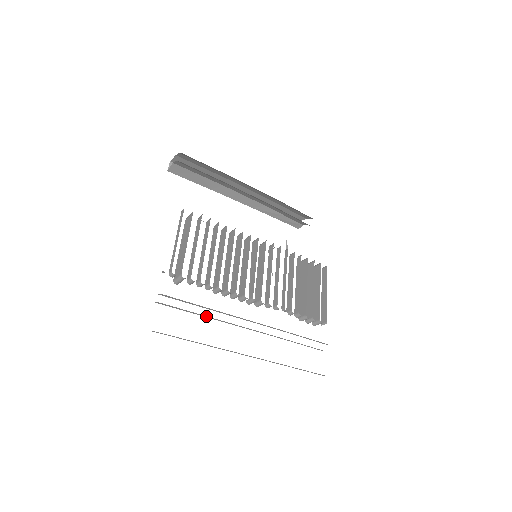
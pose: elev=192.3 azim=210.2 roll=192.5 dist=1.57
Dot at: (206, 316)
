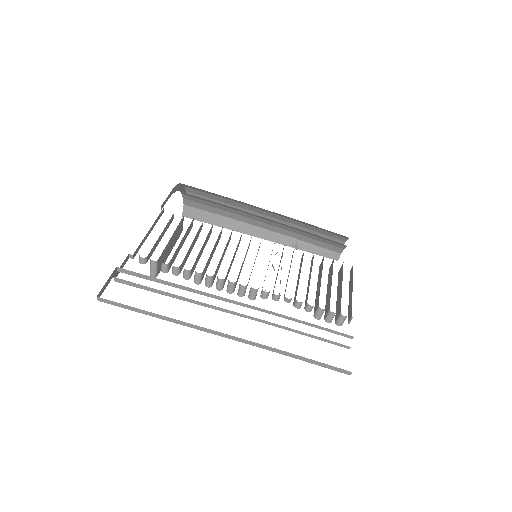
Dot at: (174, 295)
